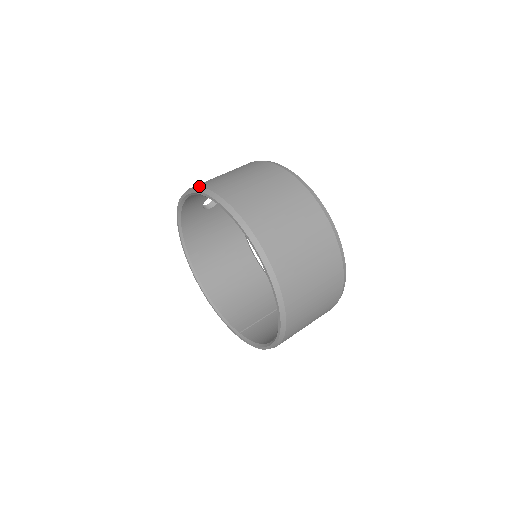
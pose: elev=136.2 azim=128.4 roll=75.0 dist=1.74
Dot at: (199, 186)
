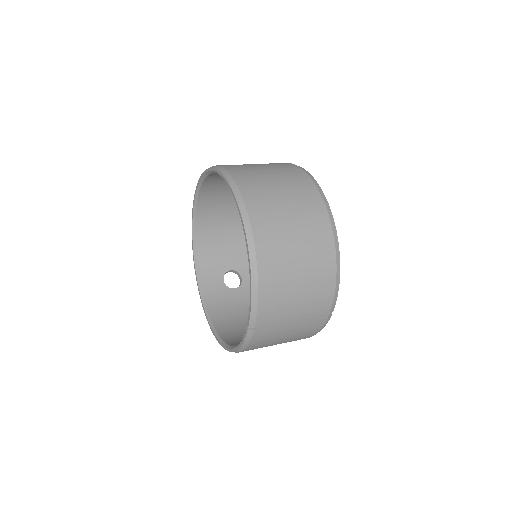
Dot at: occluded
